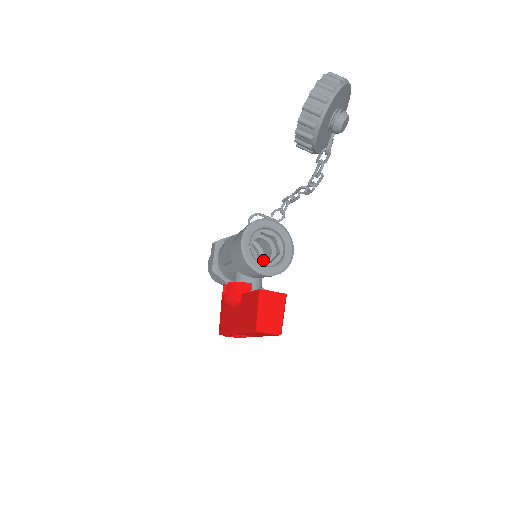
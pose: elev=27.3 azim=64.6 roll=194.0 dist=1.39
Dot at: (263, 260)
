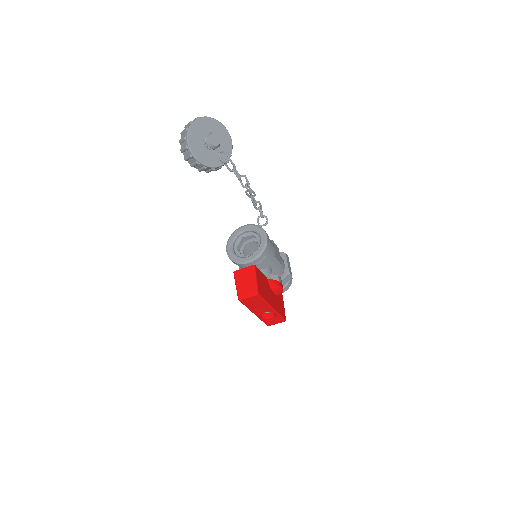
Dot at: occluded
